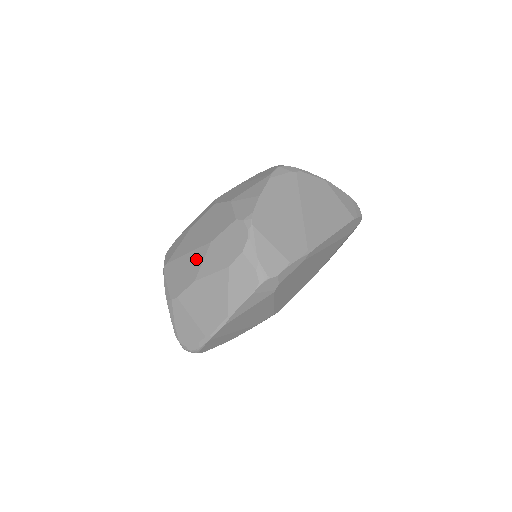
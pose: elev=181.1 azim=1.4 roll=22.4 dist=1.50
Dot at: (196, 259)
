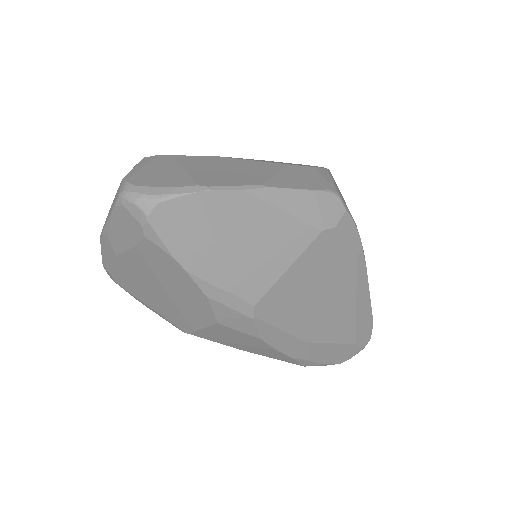
Dot at: occluded
